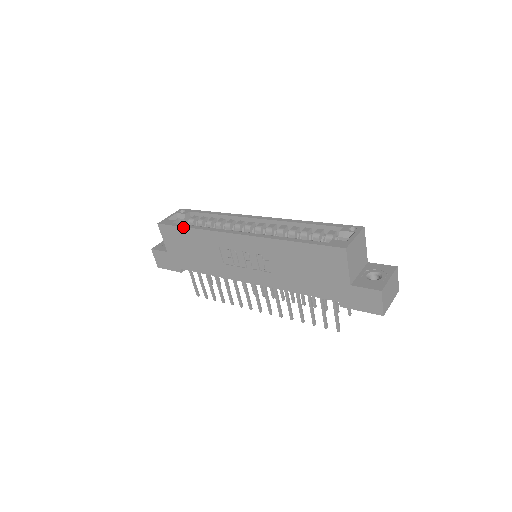
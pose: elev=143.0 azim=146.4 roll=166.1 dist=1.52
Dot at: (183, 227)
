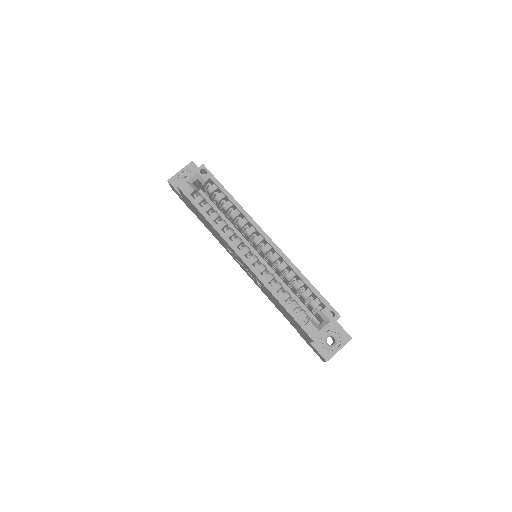
Dot at: (199, 211)
